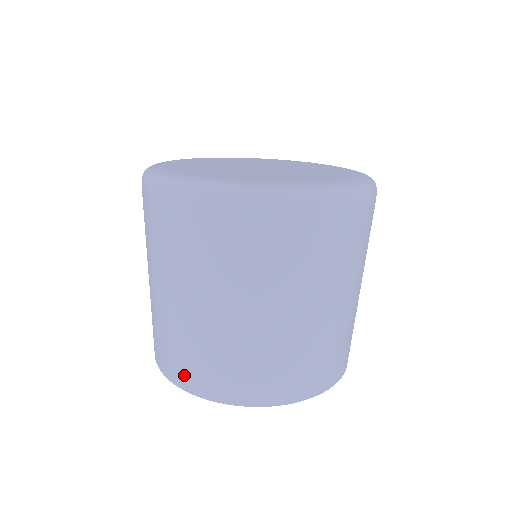
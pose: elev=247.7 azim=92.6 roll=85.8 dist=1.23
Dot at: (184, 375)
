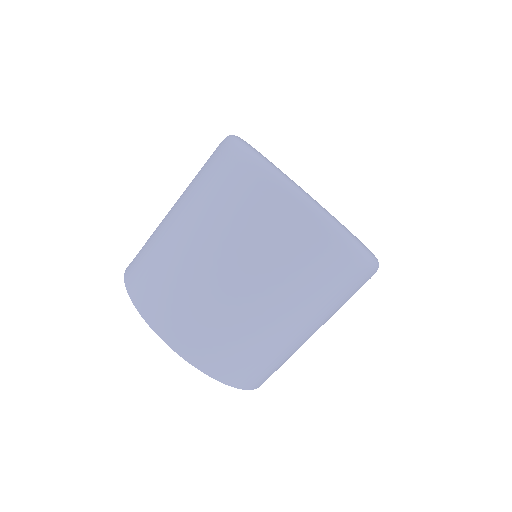
Dot at: (133, 267)
